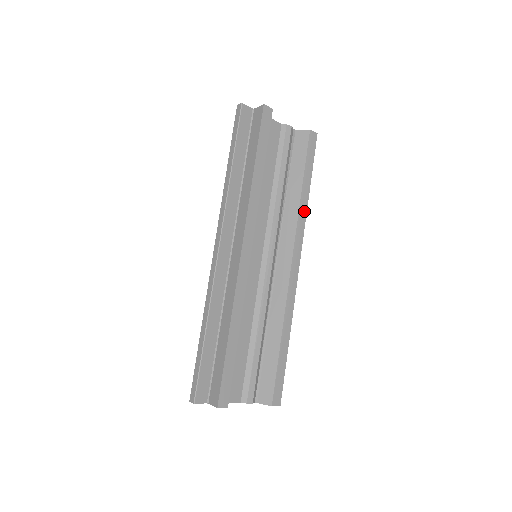
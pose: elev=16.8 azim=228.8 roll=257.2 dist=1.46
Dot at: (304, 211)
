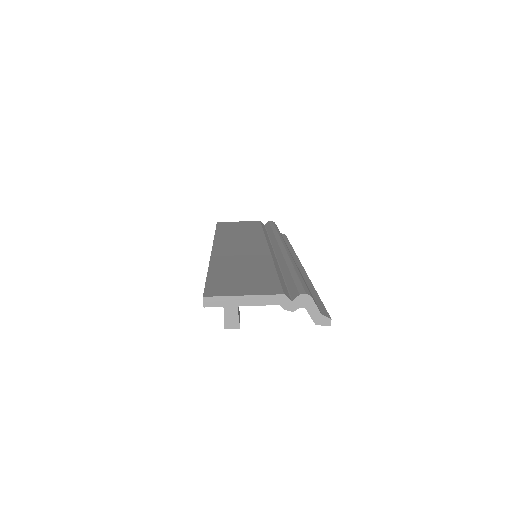
Dot at: occluded
